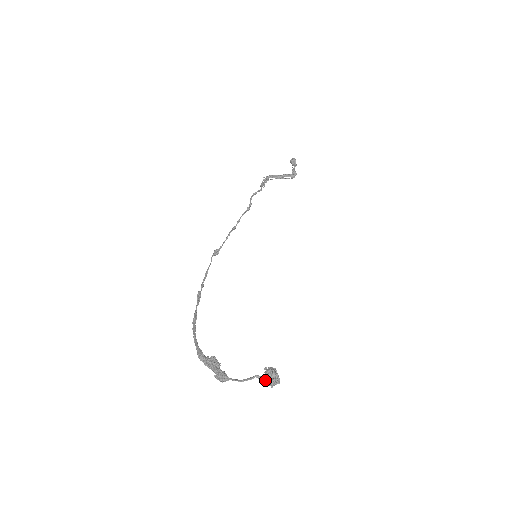
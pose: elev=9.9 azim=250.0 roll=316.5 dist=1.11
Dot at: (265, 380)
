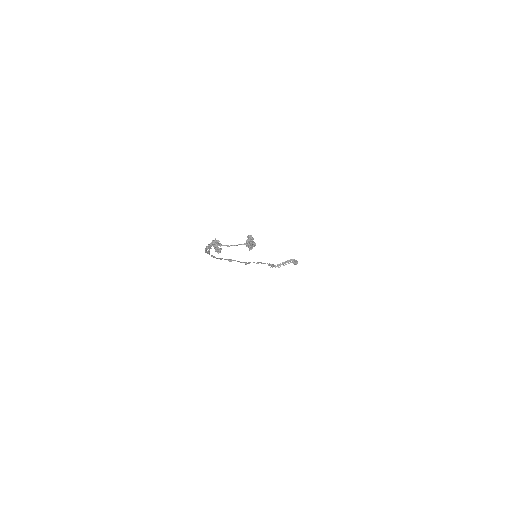
Dot at: (246, 243)
